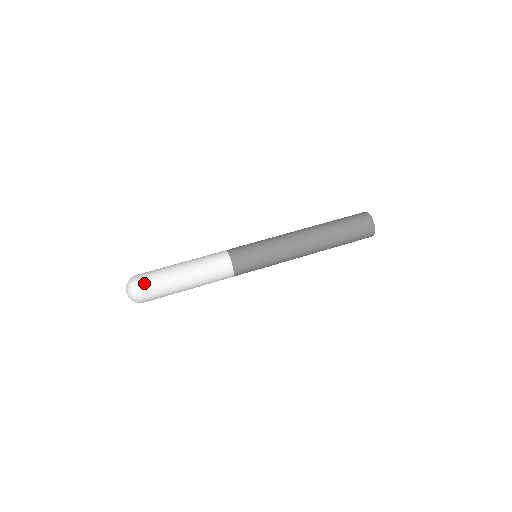
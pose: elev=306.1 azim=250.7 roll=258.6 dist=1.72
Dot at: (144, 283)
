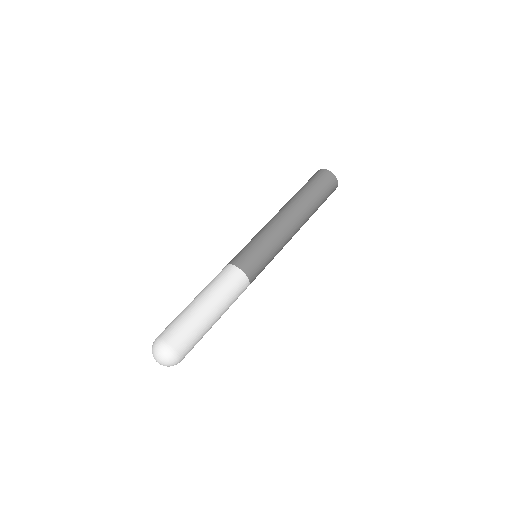
Dot at: (169, 336)
